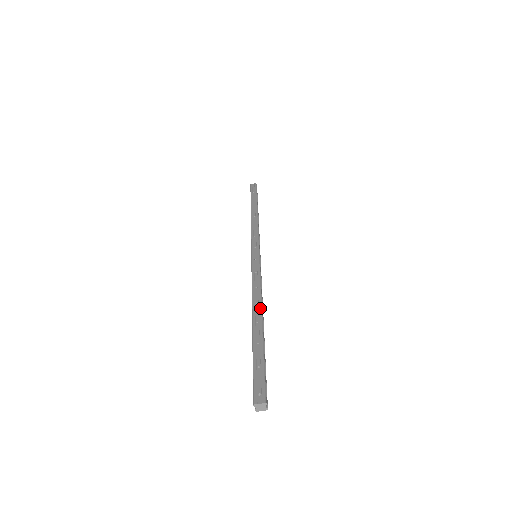
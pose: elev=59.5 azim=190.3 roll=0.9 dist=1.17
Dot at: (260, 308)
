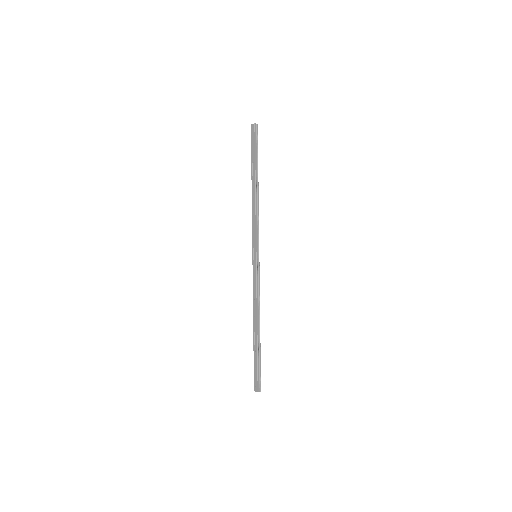
Dot at: (256, 321)
